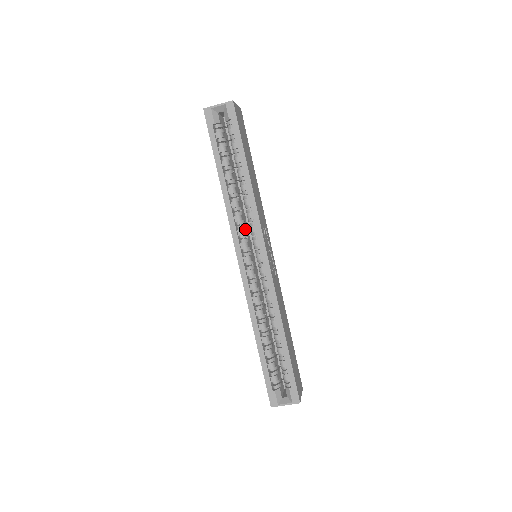
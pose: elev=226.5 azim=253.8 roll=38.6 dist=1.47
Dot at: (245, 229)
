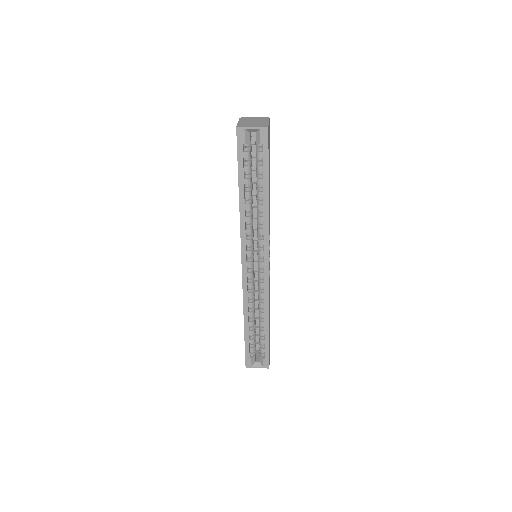
Dot at: (252, 237)
